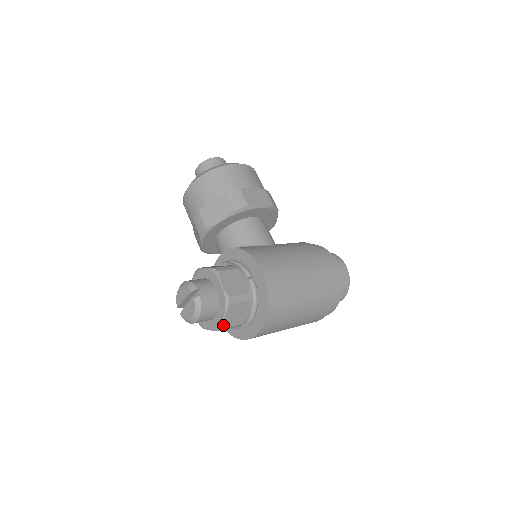
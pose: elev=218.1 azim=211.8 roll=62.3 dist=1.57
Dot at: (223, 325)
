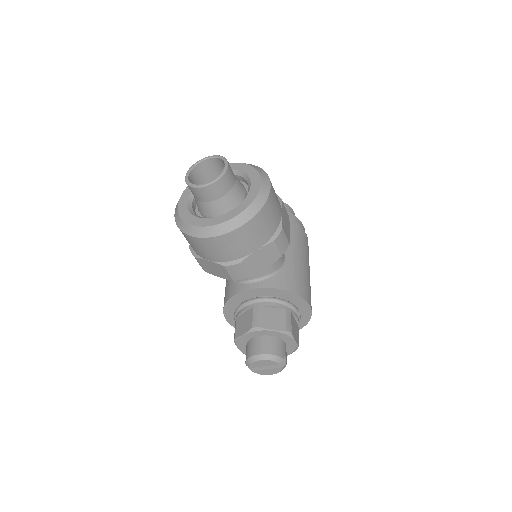
Dot at: occluded
